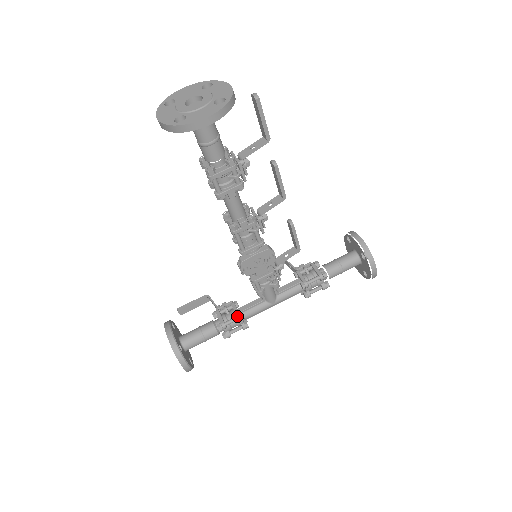
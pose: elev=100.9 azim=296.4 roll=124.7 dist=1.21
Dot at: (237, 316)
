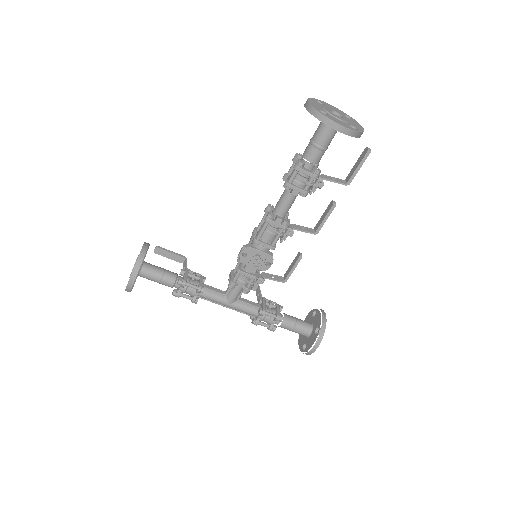
Dot at: (199, 286)
